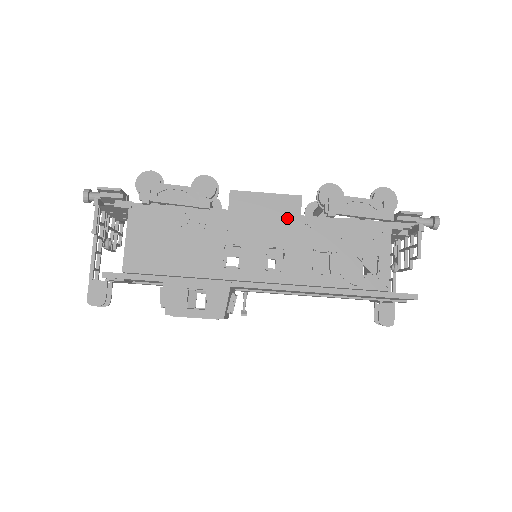
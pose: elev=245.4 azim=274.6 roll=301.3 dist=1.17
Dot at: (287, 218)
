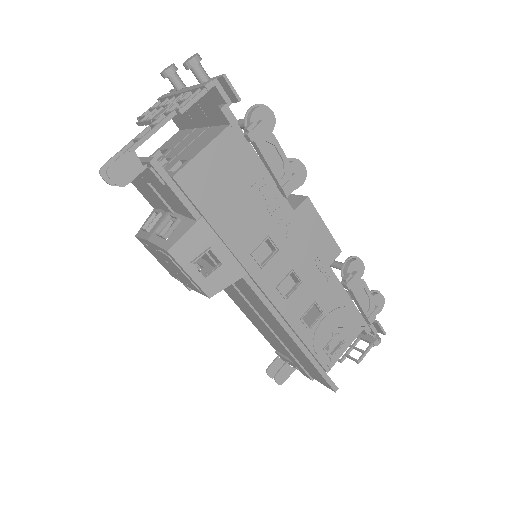
Dot at: (321, 259)
